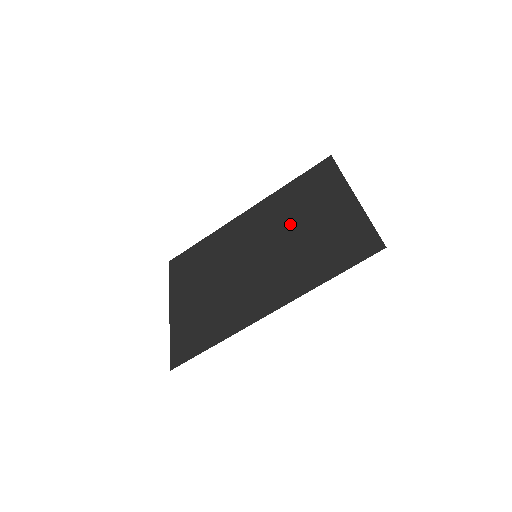
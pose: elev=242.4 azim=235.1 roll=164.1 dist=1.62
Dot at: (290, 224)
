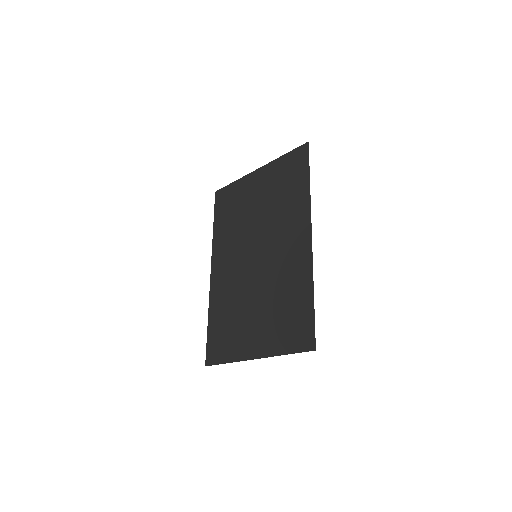
Dot at: (248, 223)
